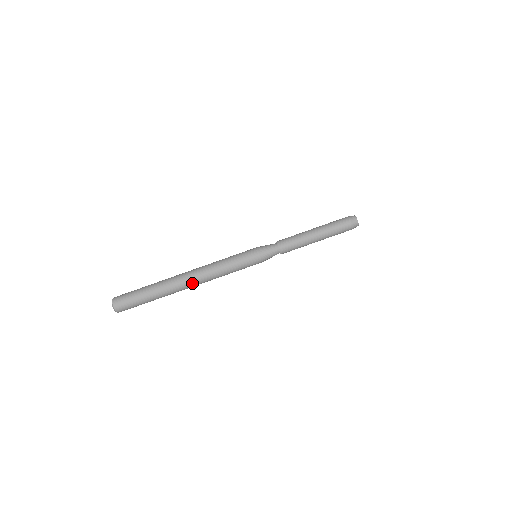
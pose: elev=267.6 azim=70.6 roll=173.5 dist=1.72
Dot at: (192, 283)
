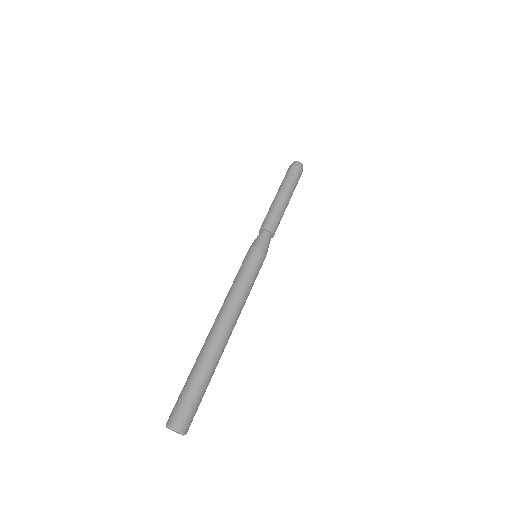
Dot at: (224, 325)
